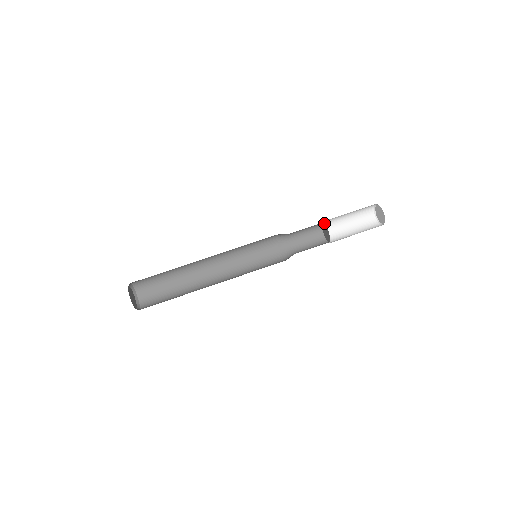
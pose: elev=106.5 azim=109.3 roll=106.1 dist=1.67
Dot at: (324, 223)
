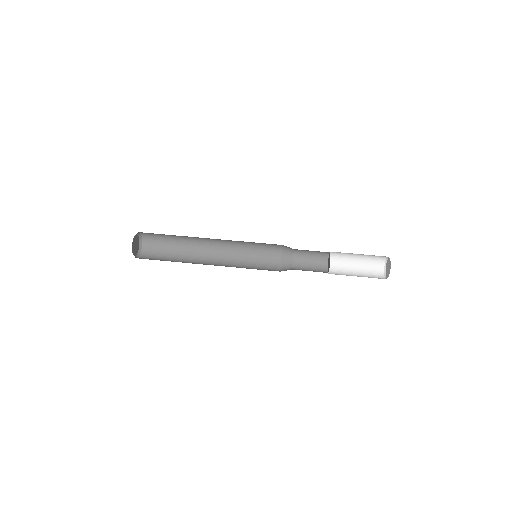
Dot at: occluded
